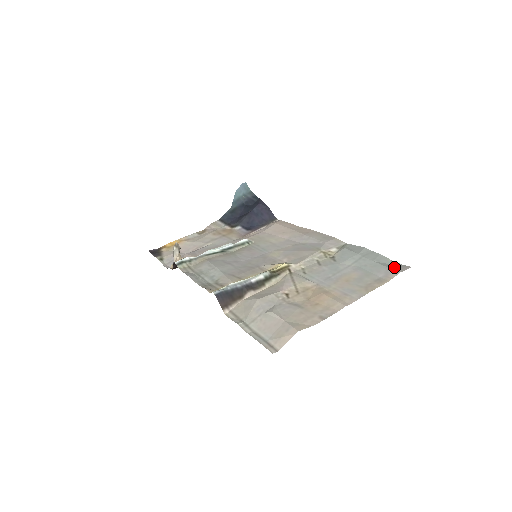
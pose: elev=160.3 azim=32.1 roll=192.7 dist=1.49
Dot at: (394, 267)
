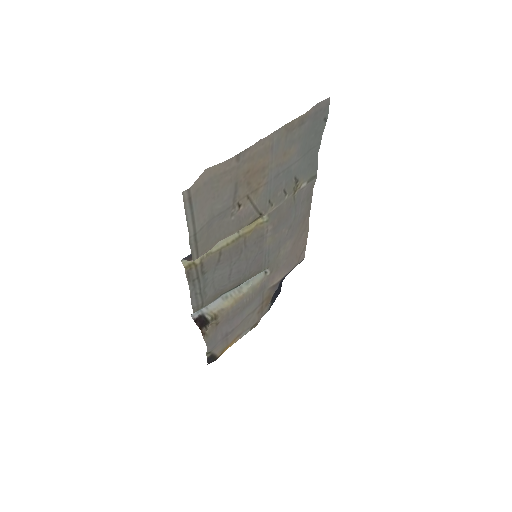
Dot at: (320, 114)
